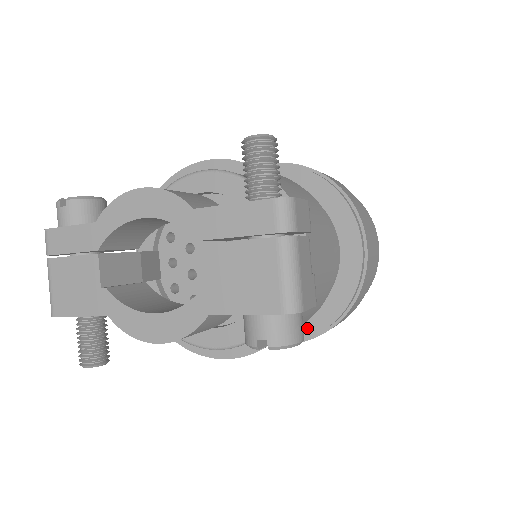
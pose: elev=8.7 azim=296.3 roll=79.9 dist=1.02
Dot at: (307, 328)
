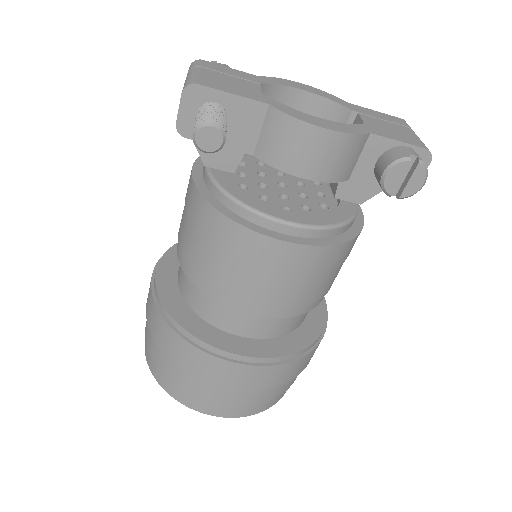
Dot at: (278, 348)
